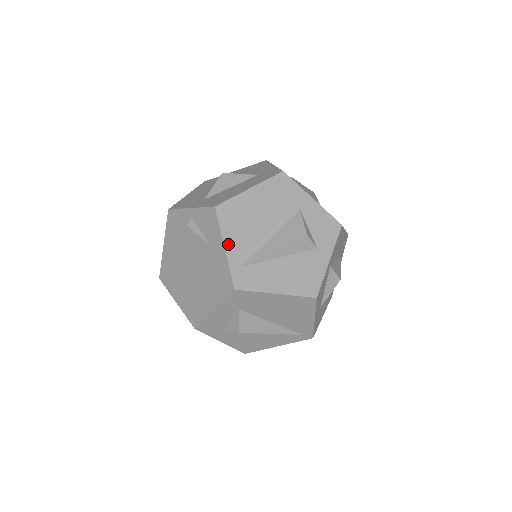
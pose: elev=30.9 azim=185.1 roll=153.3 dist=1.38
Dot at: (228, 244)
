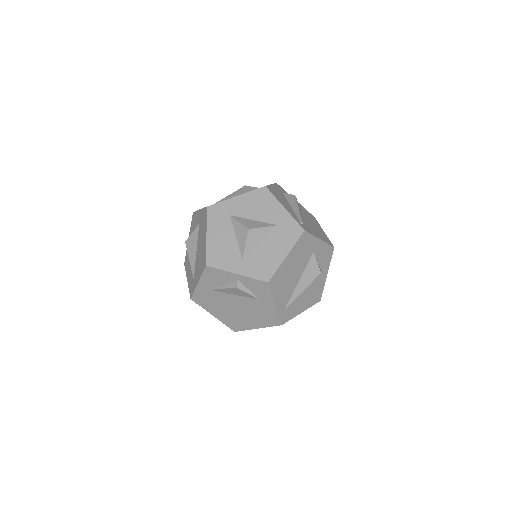
Dot at: (277, 301)
